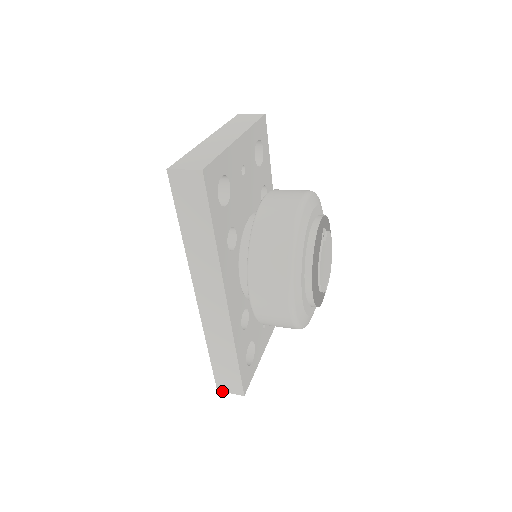
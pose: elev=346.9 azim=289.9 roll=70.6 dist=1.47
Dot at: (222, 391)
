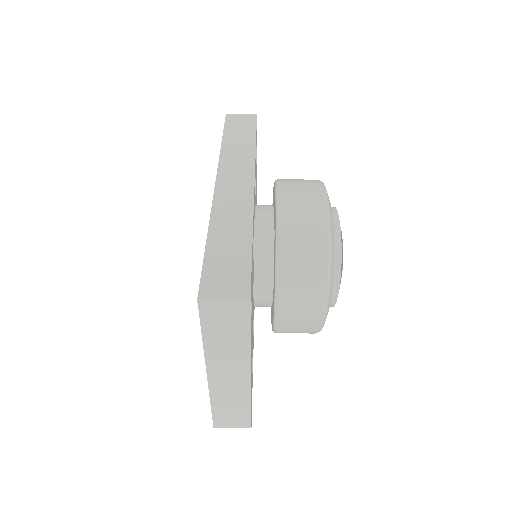
Dot at: occluded
